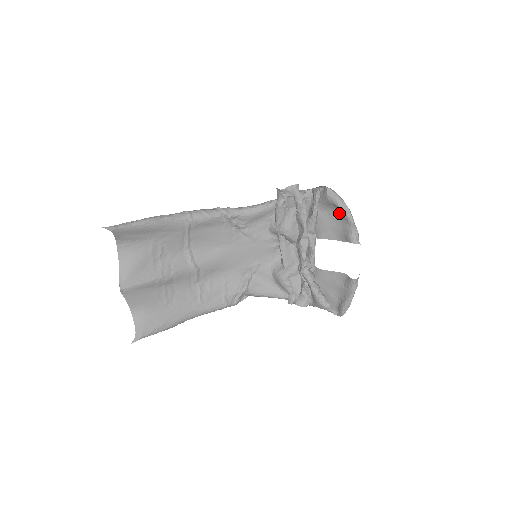
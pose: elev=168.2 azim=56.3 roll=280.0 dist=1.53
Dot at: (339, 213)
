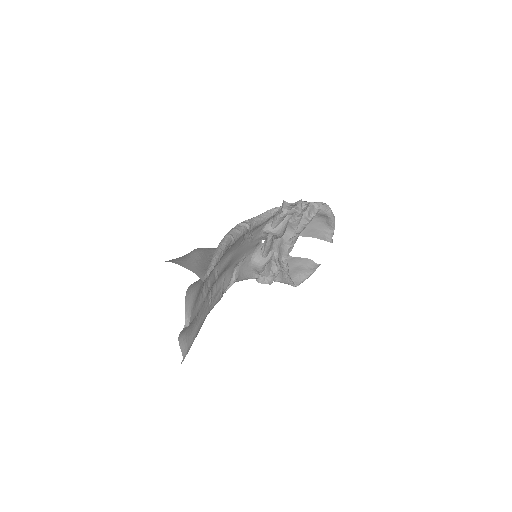
Dot at: (325, 221)
